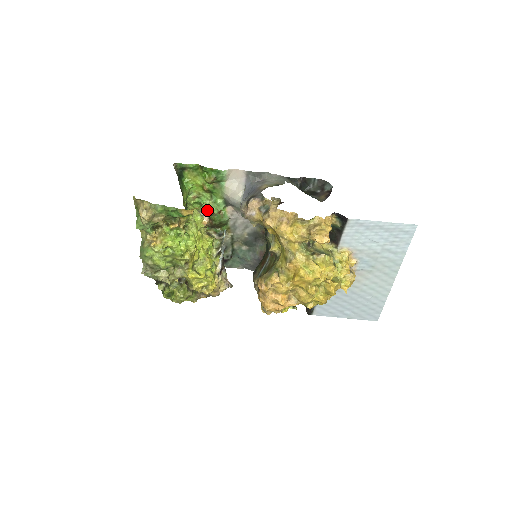
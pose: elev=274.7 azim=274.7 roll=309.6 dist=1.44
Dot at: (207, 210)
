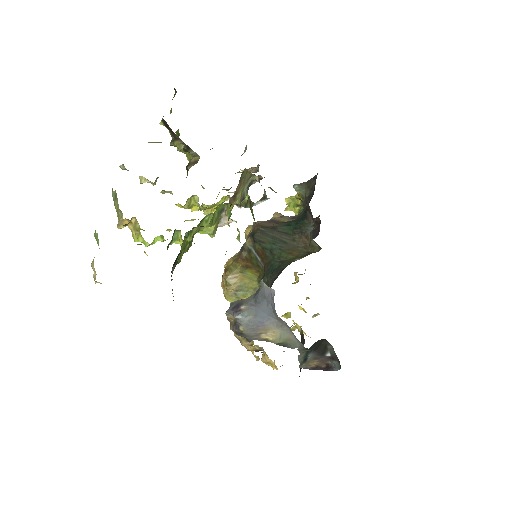
Dot at: (235, 221)
